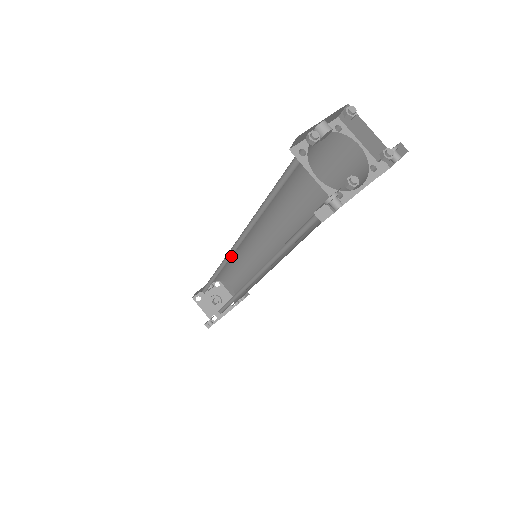
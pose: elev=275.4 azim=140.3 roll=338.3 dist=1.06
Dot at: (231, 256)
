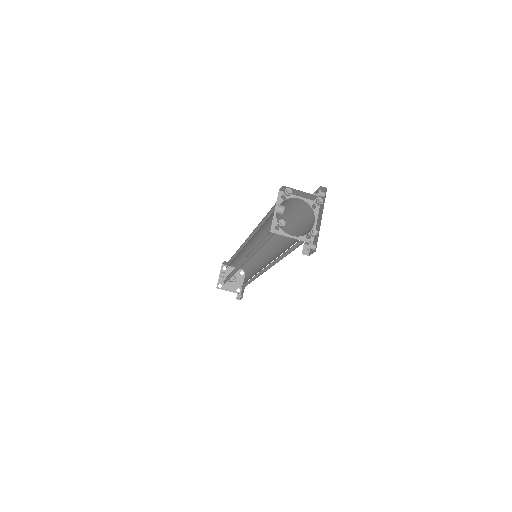
Dot at: (241, 265)
